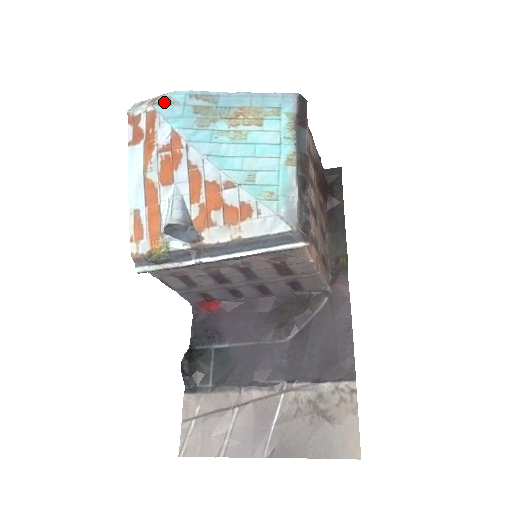
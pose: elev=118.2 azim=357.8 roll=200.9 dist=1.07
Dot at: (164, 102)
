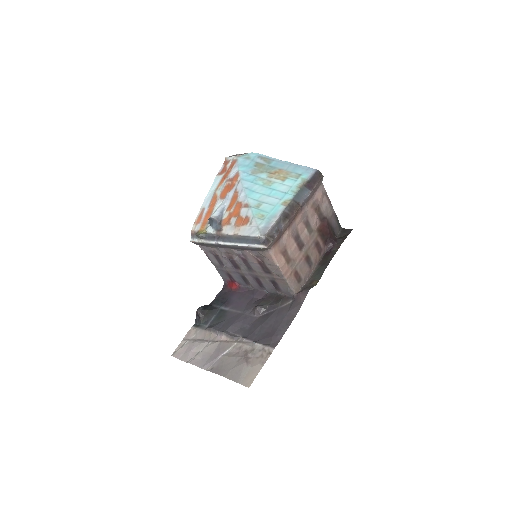
Dot at: (244, 157)
